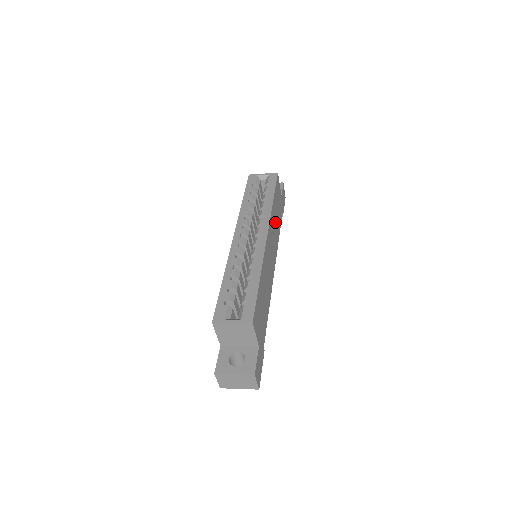
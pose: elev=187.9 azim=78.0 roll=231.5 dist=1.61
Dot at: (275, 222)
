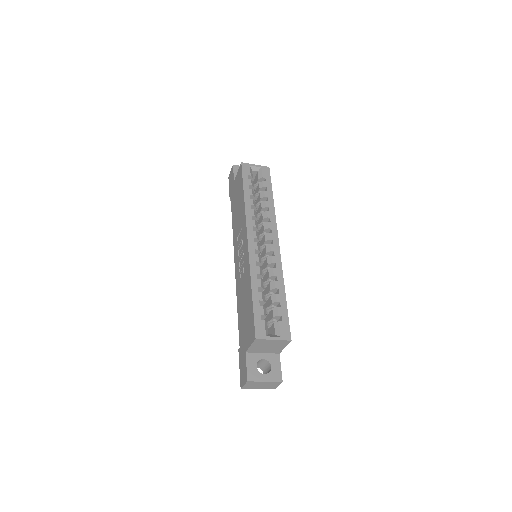
Dot at: occluded
